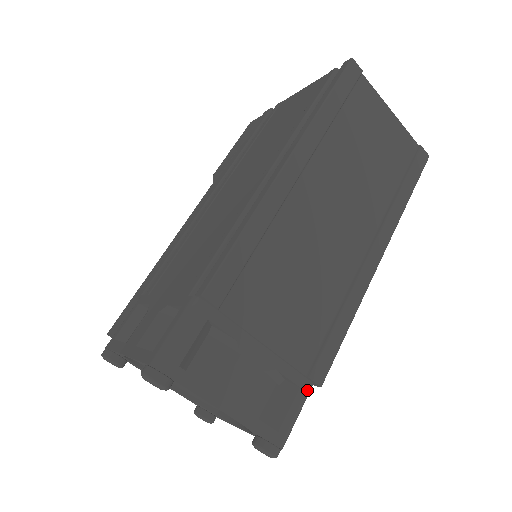
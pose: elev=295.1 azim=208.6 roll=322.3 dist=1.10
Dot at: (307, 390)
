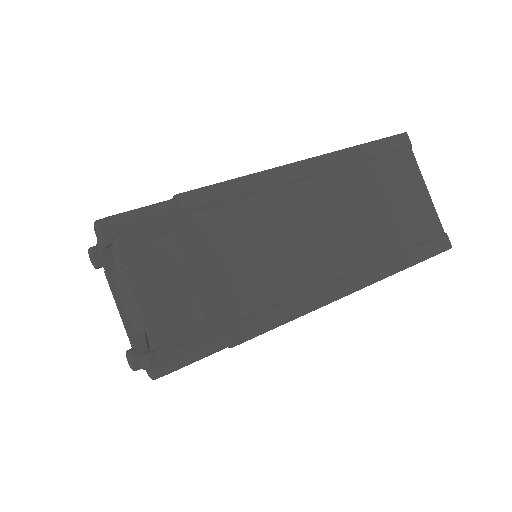
Dot at: (218, 342)
